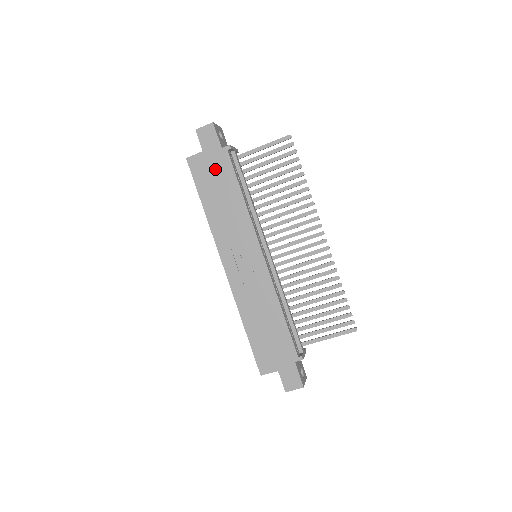
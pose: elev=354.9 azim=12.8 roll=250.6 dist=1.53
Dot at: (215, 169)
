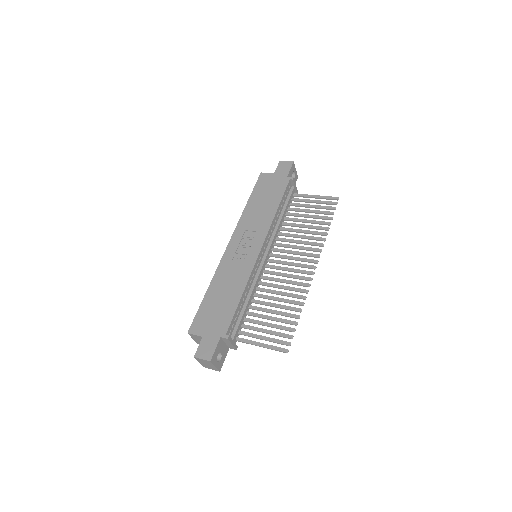
Dot at: (273, 186)
